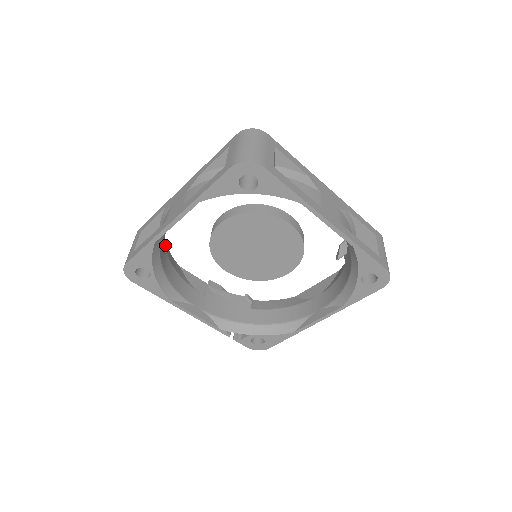
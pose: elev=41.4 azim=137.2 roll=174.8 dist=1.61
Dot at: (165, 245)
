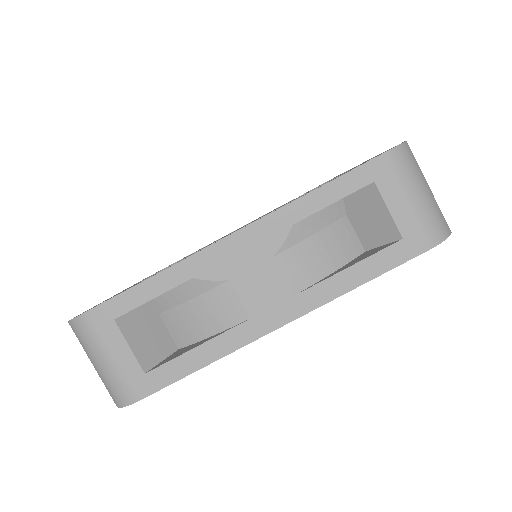
Dot at: occluded
